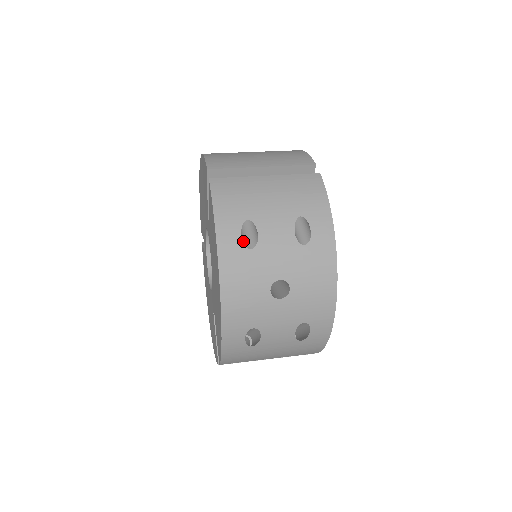
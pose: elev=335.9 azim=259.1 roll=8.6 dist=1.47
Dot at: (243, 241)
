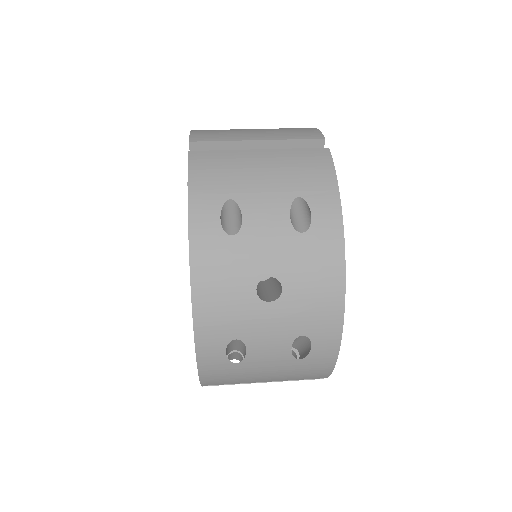
Dot at: (223, 226)
